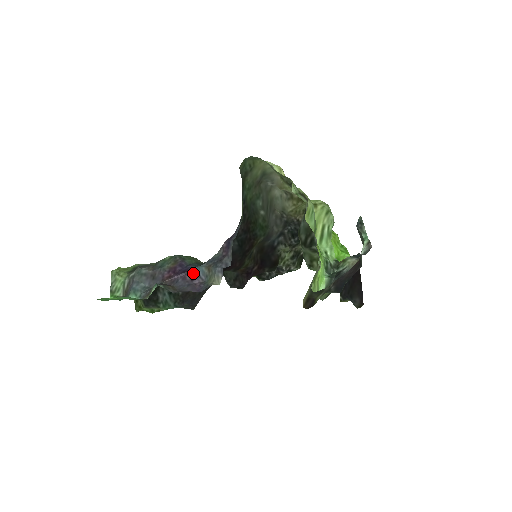
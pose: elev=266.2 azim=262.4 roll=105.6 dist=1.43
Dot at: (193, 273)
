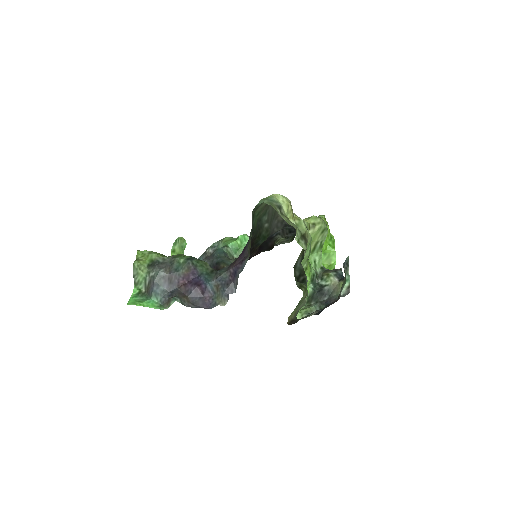
Dot at: (204, 288)
